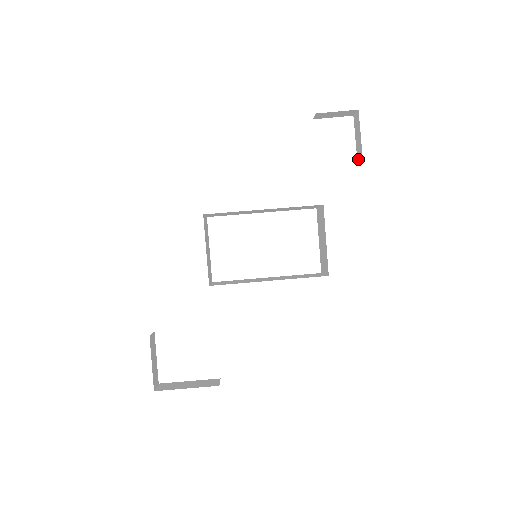
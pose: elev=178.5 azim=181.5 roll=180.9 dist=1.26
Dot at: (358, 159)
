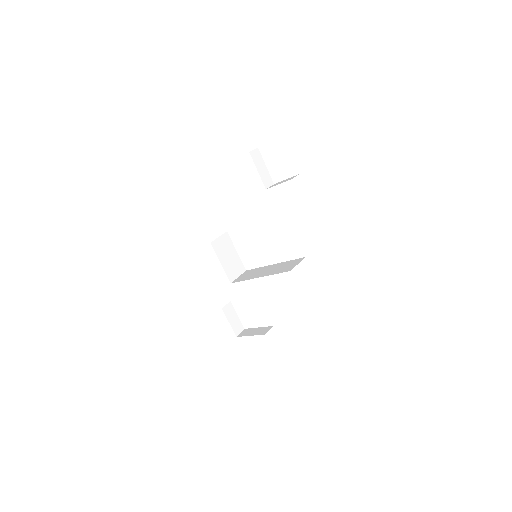
Dot at: occluded
